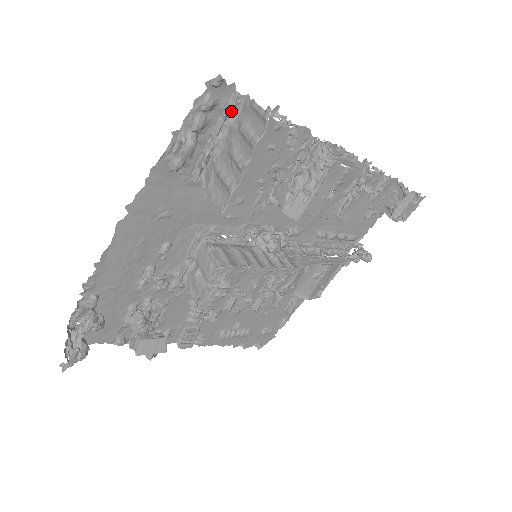
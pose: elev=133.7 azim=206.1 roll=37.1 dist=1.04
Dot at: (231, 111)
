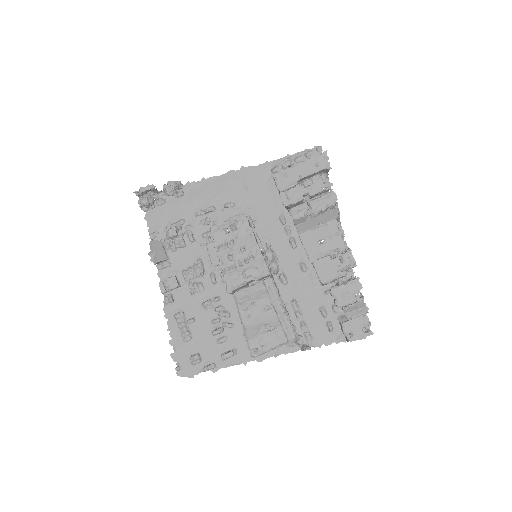
Dot at: occluded
